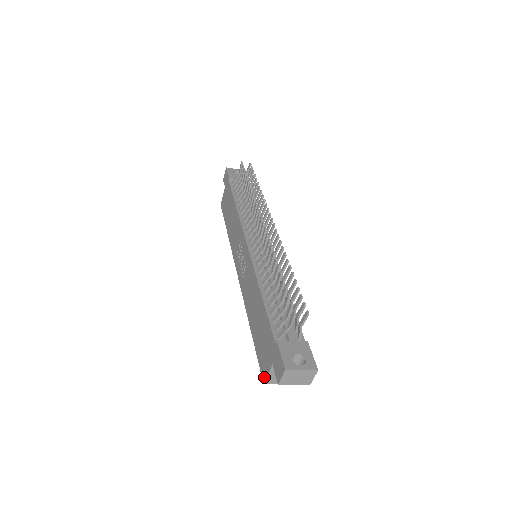
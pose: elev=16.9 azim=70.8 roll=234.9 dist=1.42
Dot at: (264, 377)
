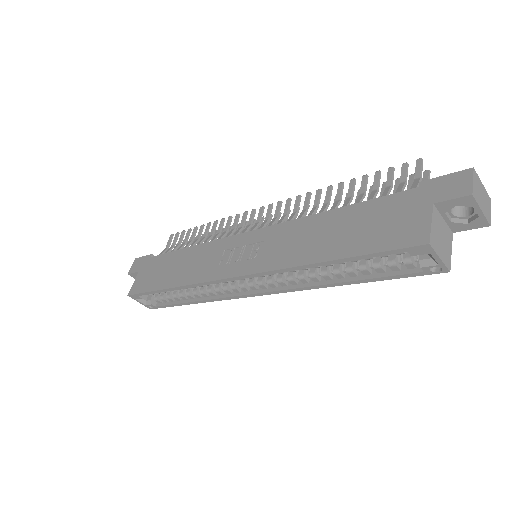
Dot at: (424, 236)
